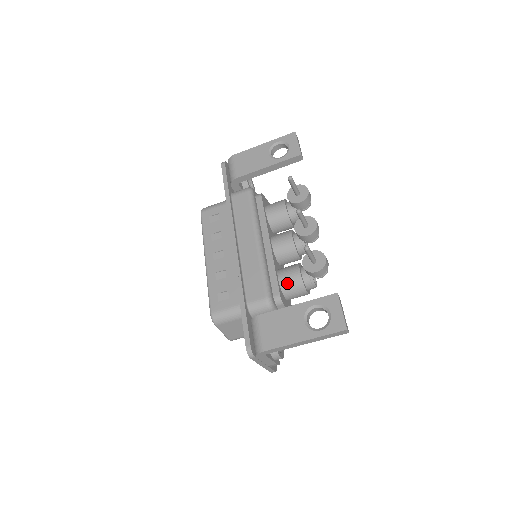
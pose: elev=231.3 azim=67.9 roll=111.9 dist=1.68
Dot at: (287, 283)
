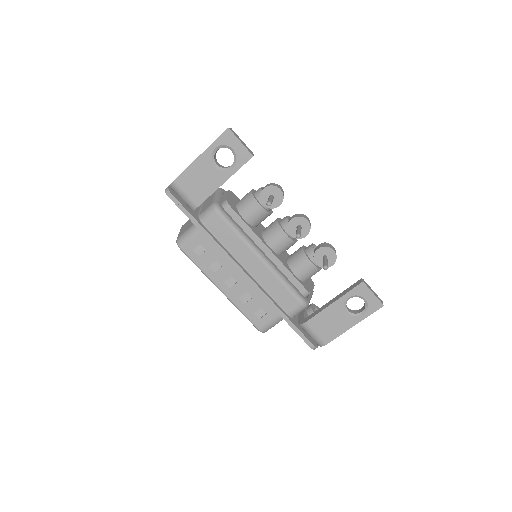
Dot at: (305, 276)
